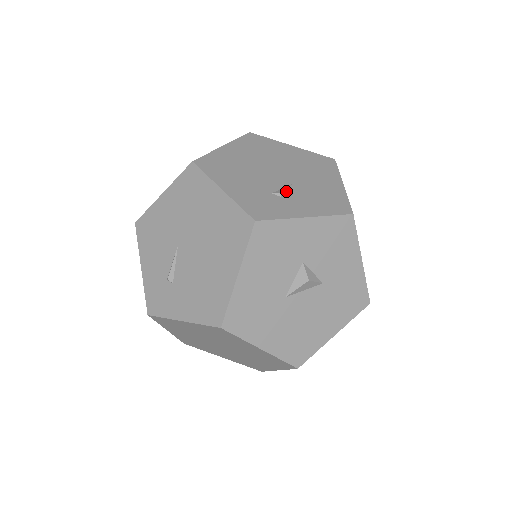
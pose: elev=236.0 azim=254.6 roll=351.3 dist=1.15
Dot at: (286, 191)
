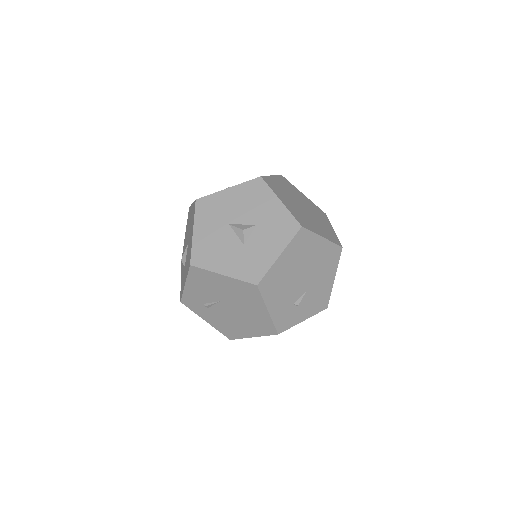
Dot at: (302, 299)
